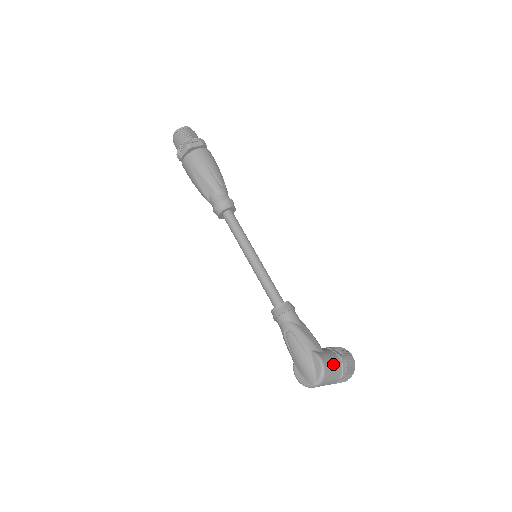
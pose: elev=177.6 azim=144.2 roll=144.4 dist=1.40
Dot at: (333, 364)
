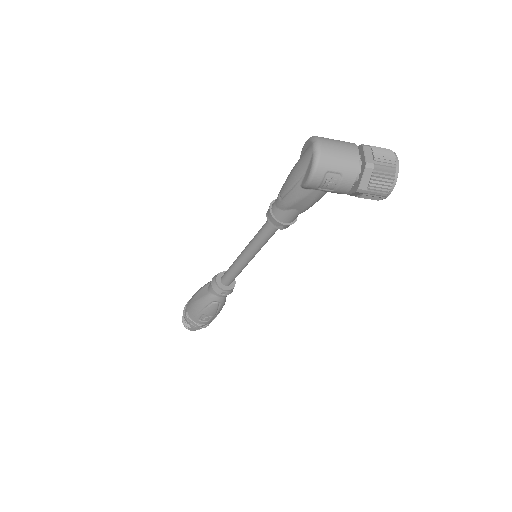
Dot at: occluded
